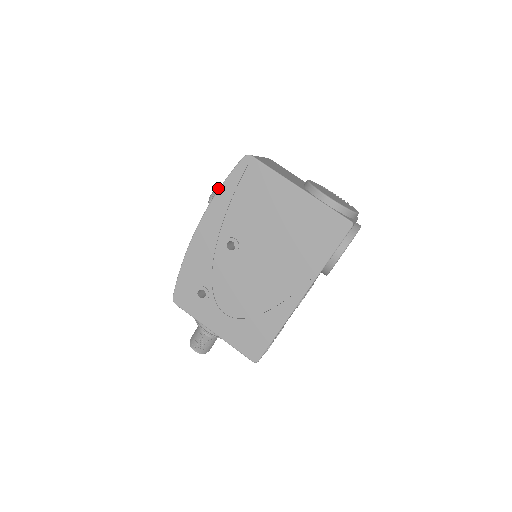
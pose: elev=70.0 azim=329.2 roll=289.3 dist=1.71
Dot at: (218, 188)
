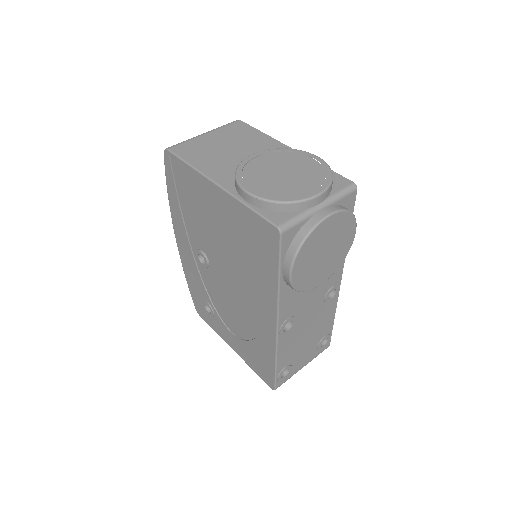
Dot at: occluded
